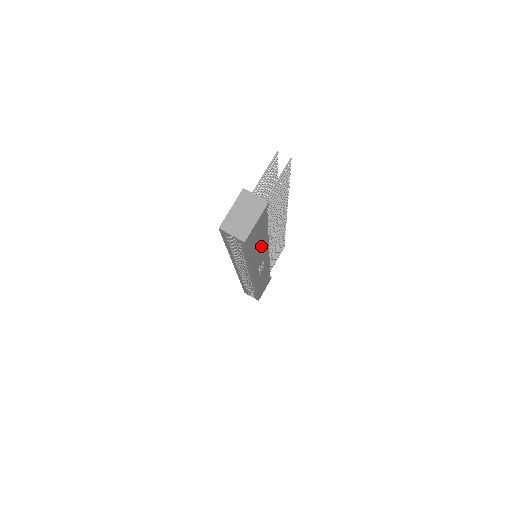
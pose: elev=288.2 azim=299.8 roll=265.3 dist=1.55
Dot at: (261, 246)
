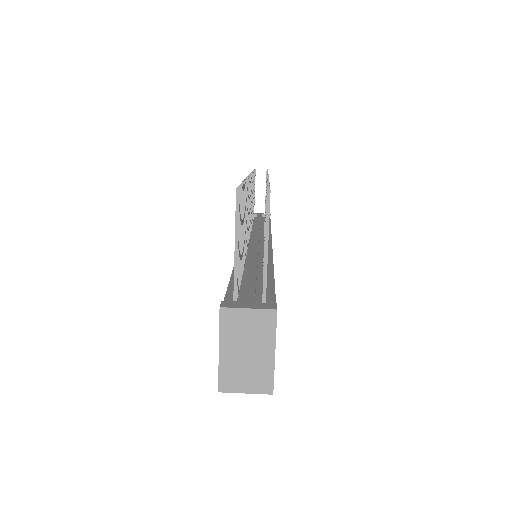
Dot at: occluded
